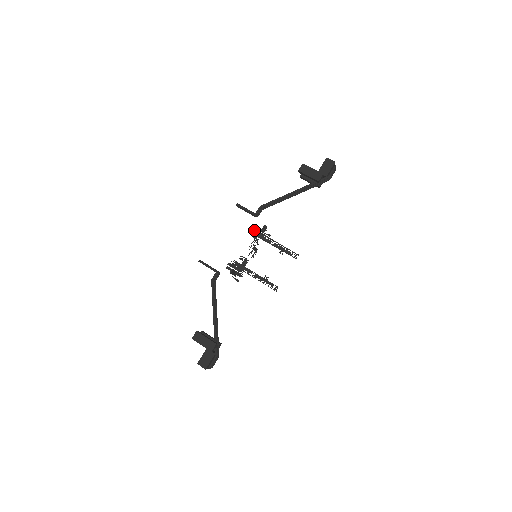
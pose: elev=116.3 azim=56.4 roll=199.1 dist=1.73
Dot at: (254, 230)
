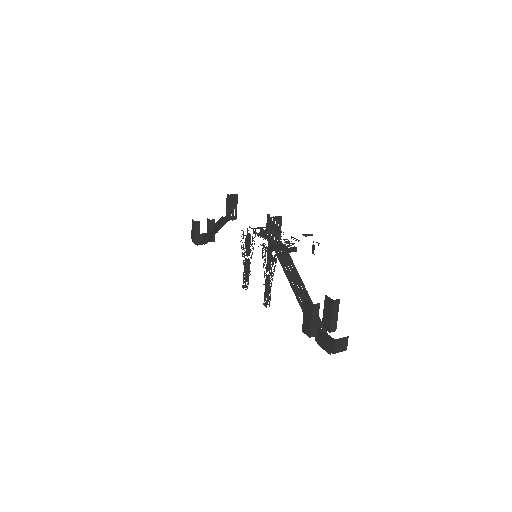
Dot at: occluded
